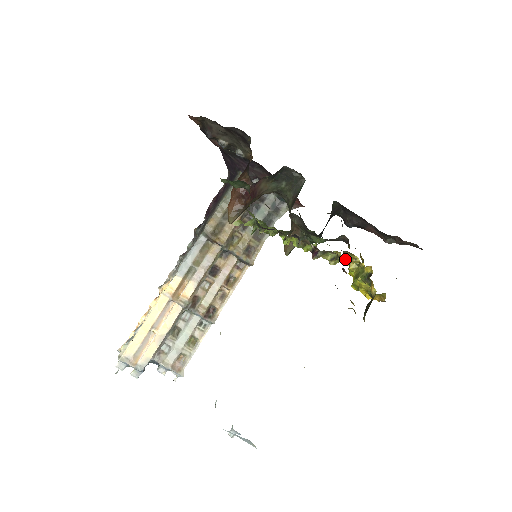
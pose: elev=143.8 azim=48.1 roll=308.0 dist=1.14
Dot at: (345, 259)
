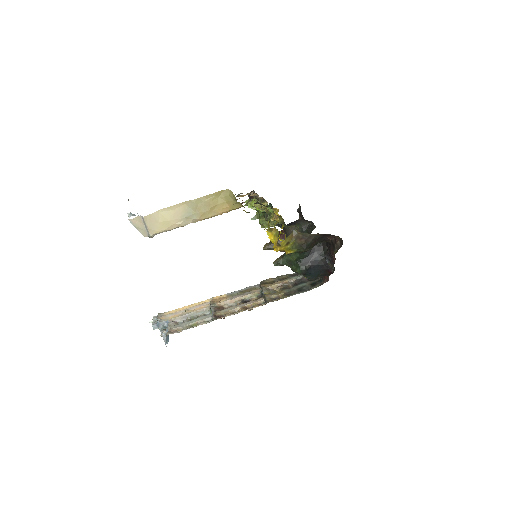
Dot at: (267, 202)
